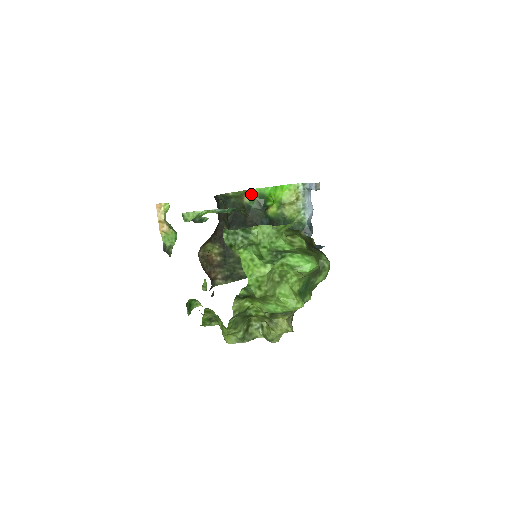
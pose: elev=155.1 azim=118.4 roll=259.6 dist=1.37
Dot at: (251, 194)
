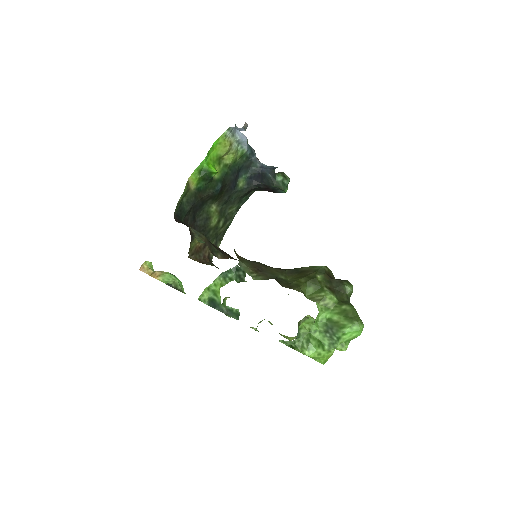
Dot at: (193, 179)
